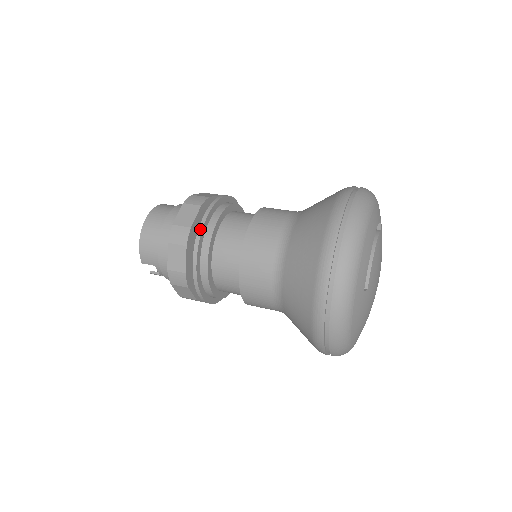
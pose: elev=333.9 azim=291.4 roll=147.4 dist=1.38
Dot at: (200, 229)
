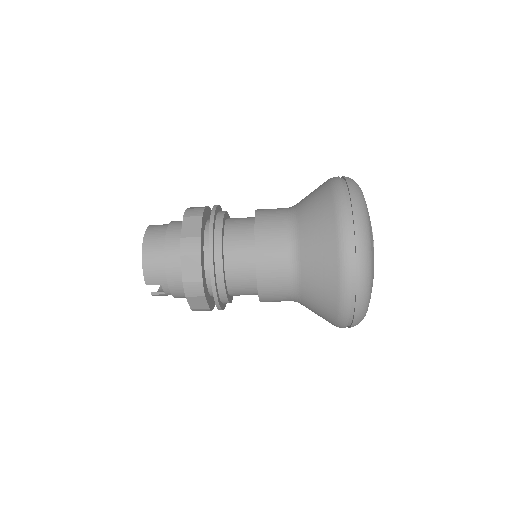
Dot at: (210, 236)
